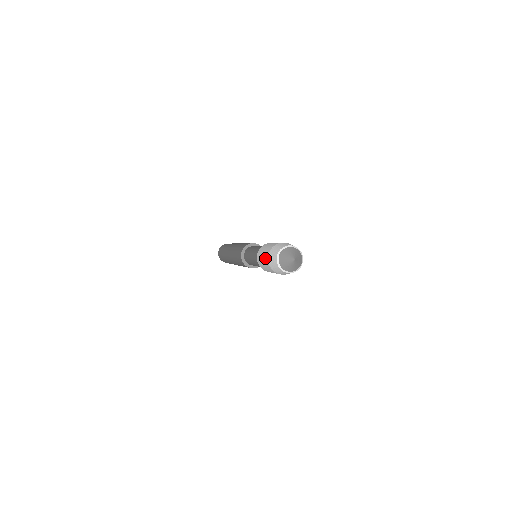
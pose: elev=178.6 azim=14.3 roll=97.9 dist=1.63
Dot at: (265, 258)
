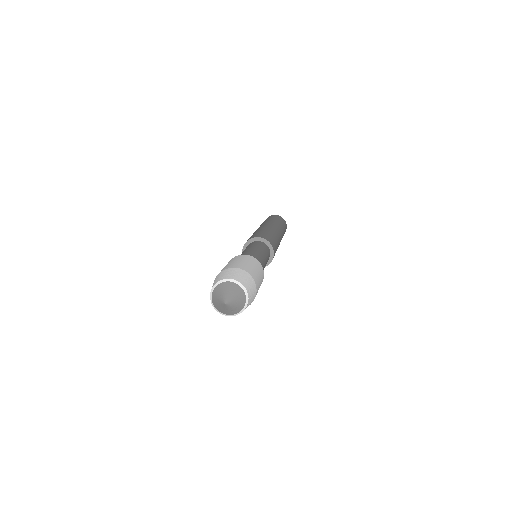
Dot at: occluded
